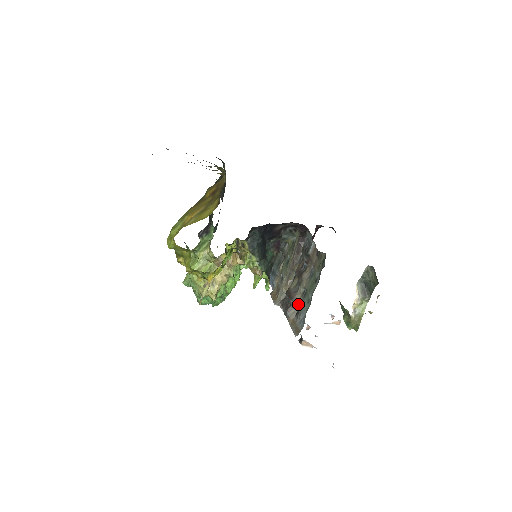
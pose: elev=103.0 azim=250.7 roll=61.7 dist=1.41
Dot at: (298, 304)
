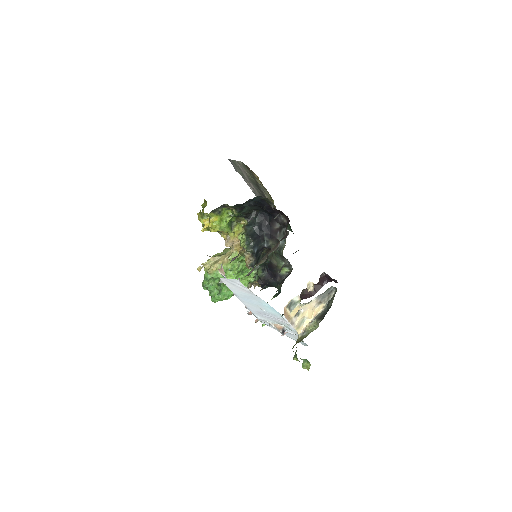
Dot at: occluded
